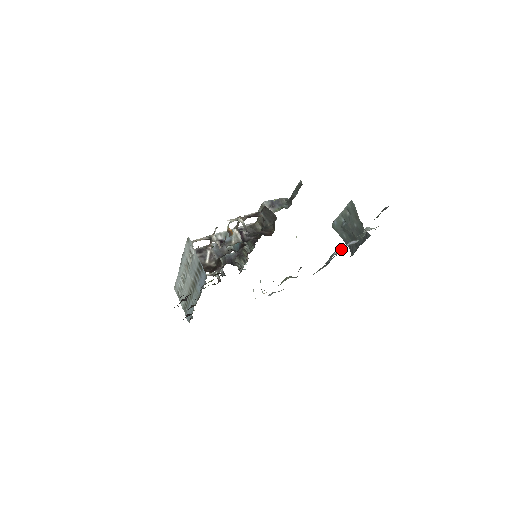
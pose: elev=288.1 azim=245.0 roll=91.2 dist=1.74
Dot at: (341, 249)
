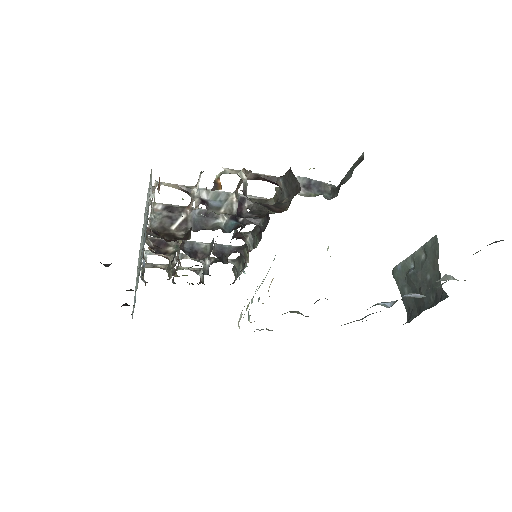
Dot at: occluded
